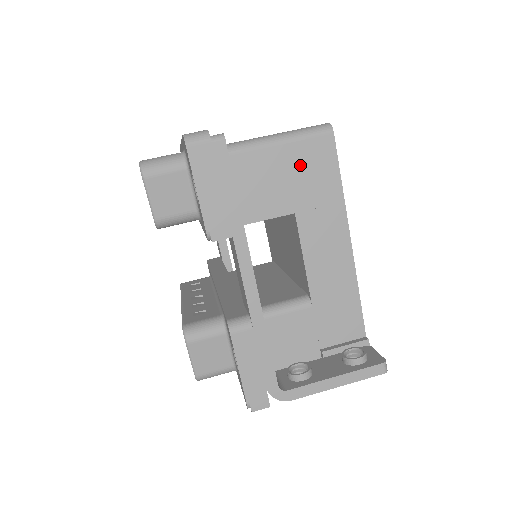
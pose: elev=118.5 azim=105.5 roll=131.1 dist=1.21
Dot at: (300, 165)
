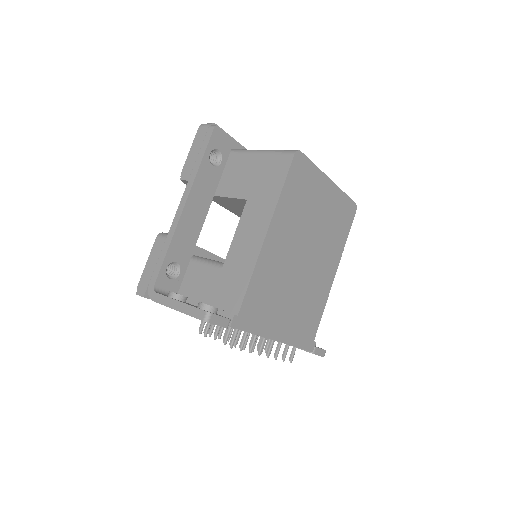
Dot at: (266, 170)
